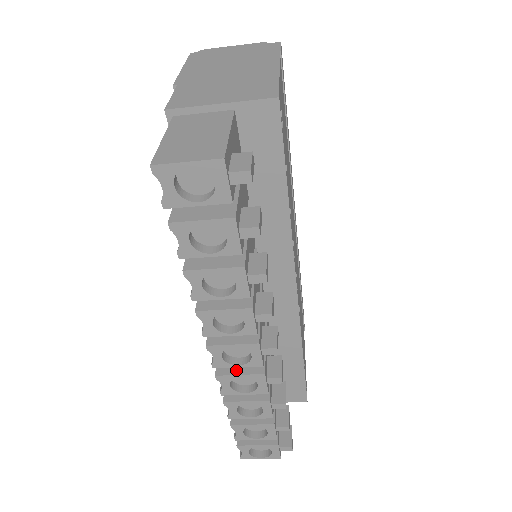
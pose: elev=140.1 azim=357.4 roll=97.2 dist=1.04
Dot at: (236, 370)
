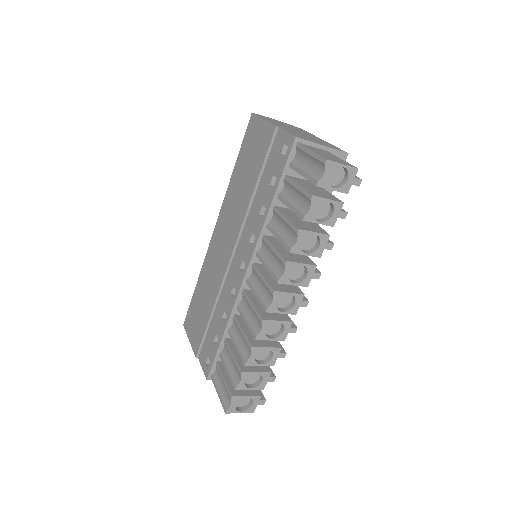
Dot at: (274, 318)
